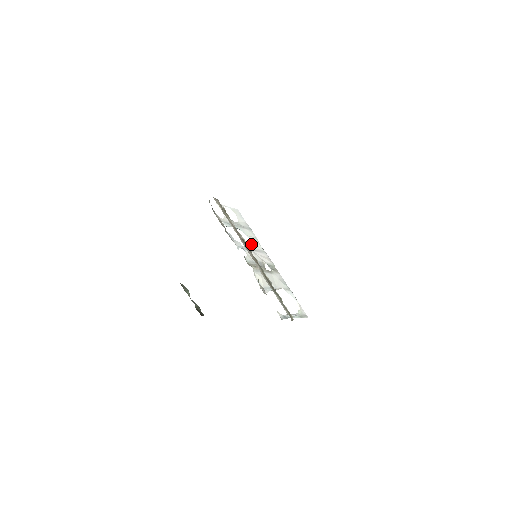
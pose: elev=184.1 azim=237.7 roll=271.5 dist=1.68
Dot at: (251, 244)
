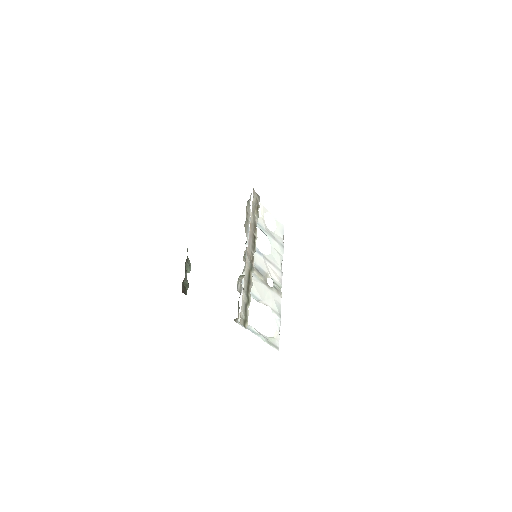
Dot at: (269, 254)
